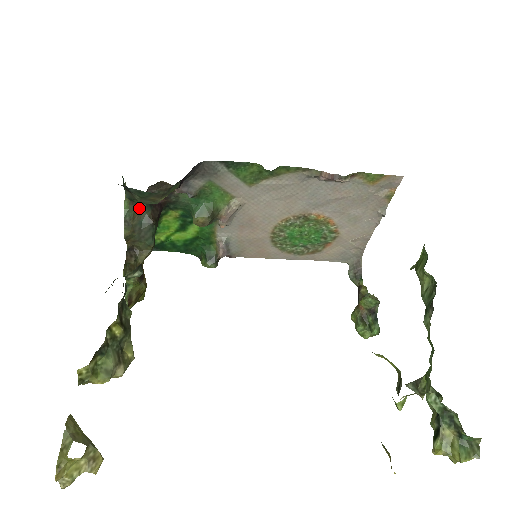
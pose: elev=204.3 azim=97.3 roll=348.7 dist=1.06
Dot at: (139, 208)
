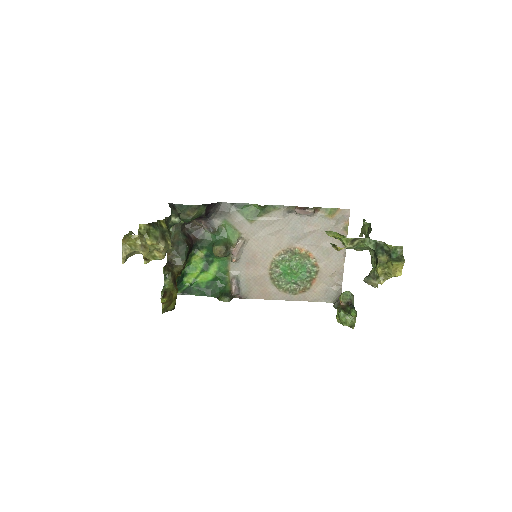
Dot at: (178, 234)
